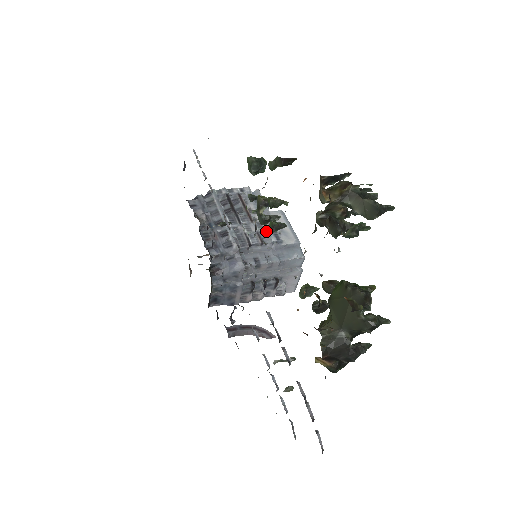
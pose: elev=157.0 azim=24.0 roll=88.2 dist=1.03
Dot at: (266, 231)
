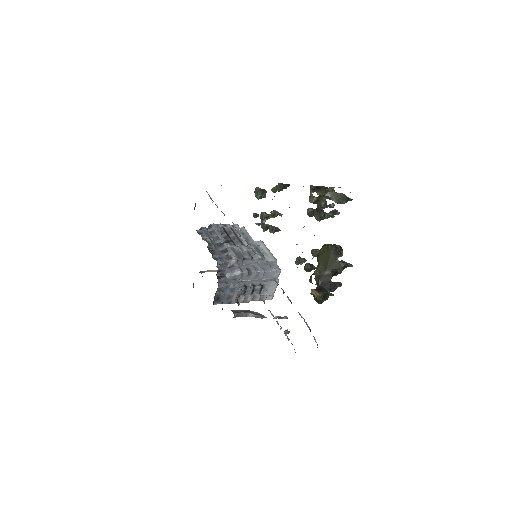
Dot at: occluded
